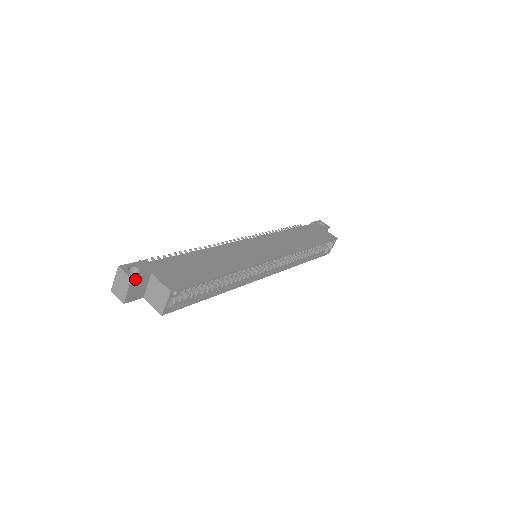
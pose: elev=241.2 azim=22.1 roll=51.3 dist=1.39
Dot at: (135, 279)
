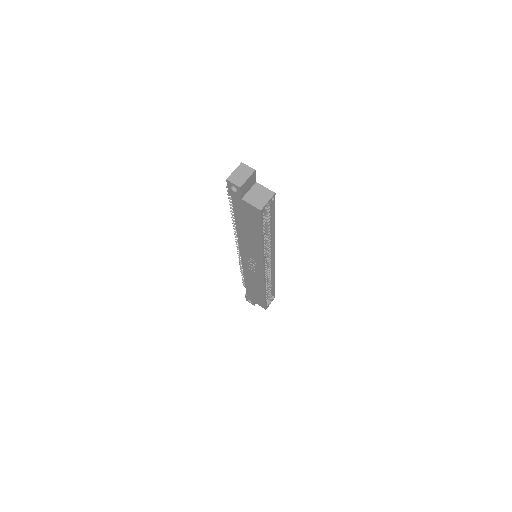
Dot at: (254, 174)
